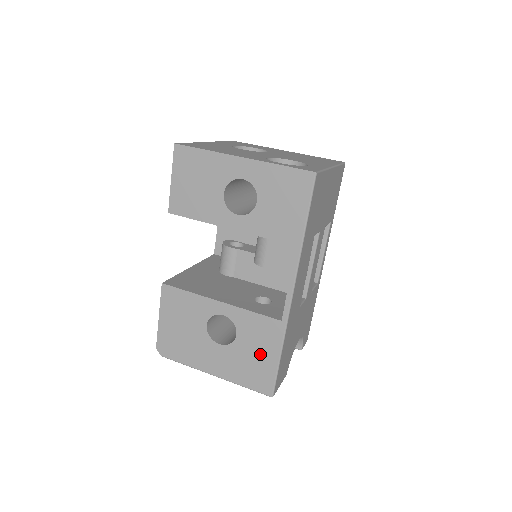
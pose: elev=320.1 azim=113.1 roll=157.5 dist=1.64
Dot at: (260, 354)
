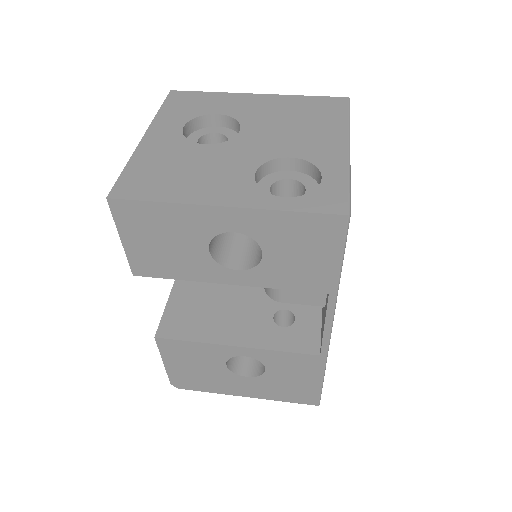
Dot at: (298, 380)
